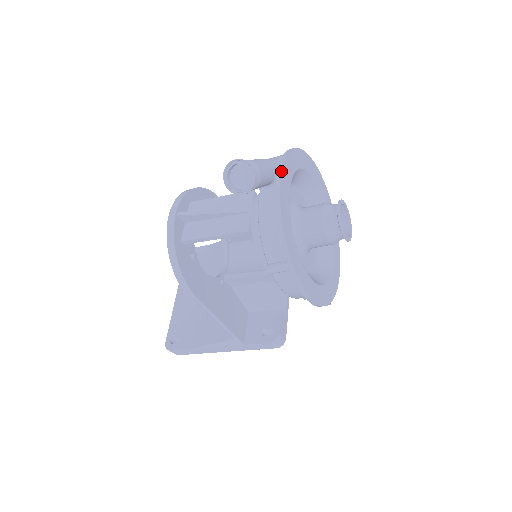
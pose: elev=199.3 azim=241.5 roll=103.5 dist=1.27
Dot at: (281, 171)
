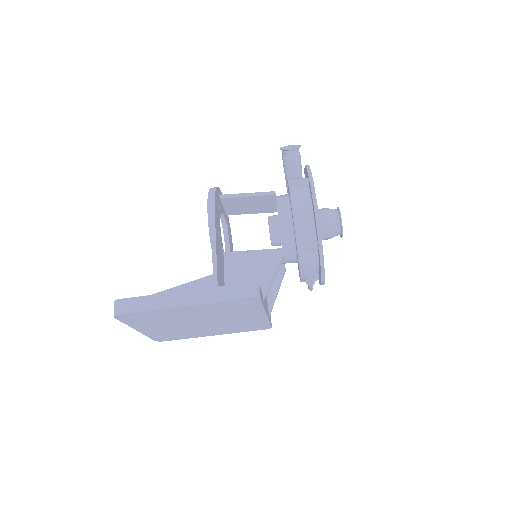
Dot at: occluded
